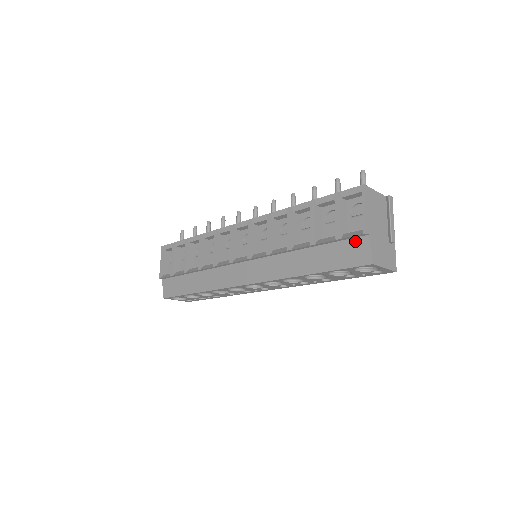
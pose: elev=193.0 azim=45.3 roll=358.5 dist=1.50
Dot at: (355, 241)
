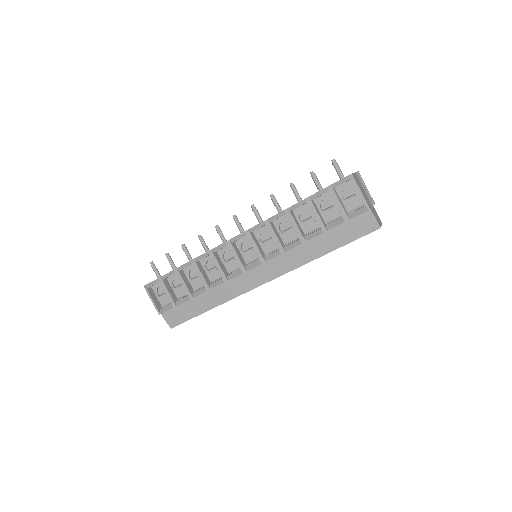
Dot at: (360, 217)
